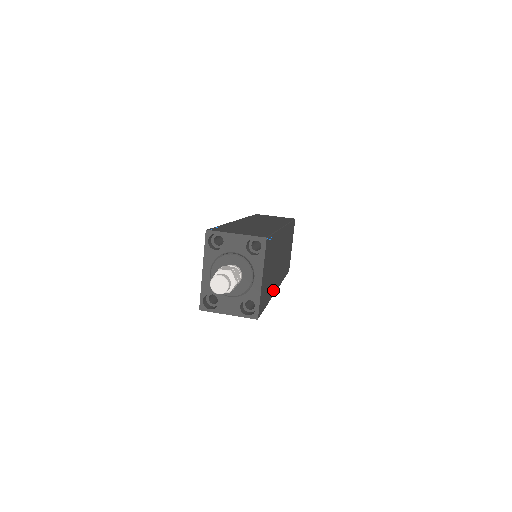
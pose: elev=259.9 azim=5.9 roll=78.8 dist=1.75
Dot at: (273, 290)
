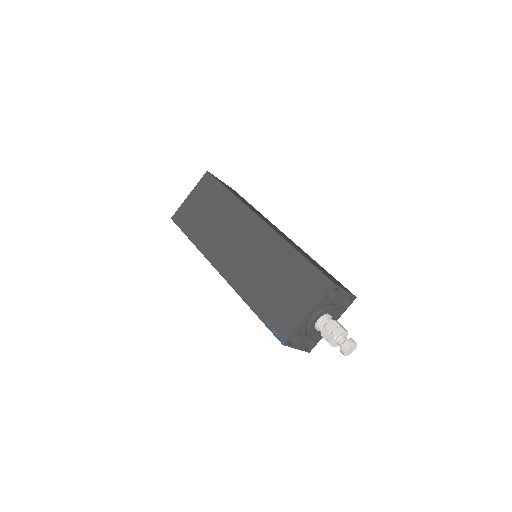
Dot at: occluded
